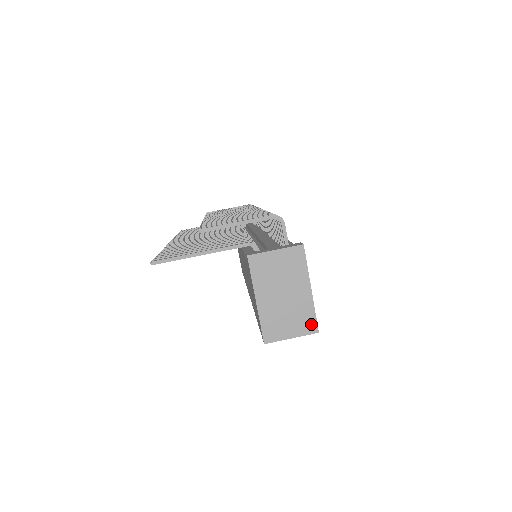
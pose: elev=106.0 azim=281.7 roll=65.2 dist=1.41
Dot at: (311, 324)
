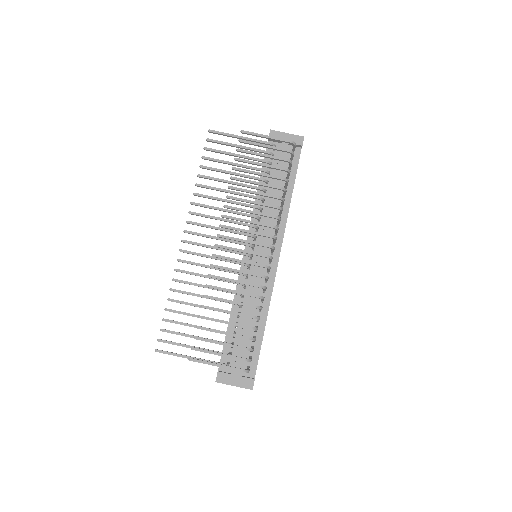
Dot at: occluded
